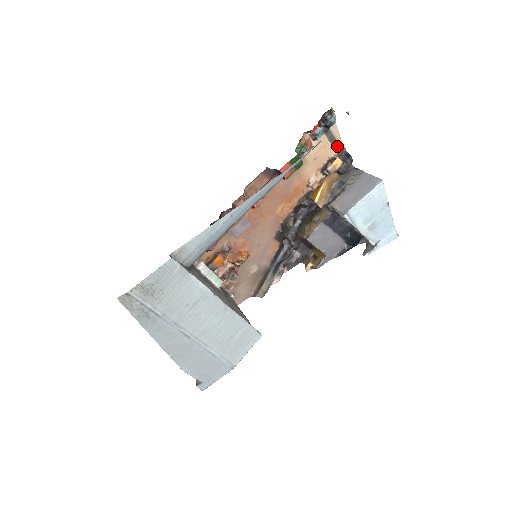
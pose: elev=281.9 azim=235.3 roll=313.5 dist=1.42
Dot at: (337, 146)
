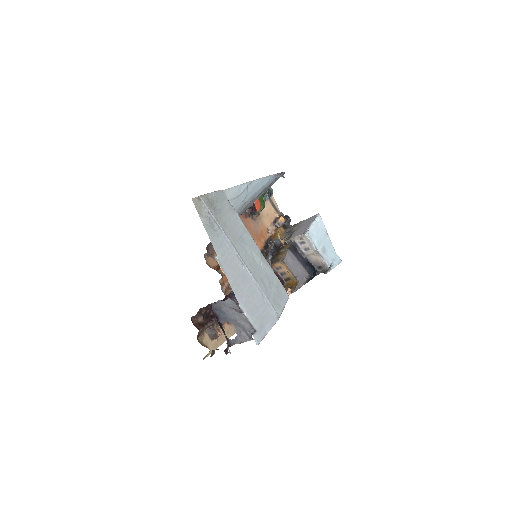
Dot at: (277, 211)
